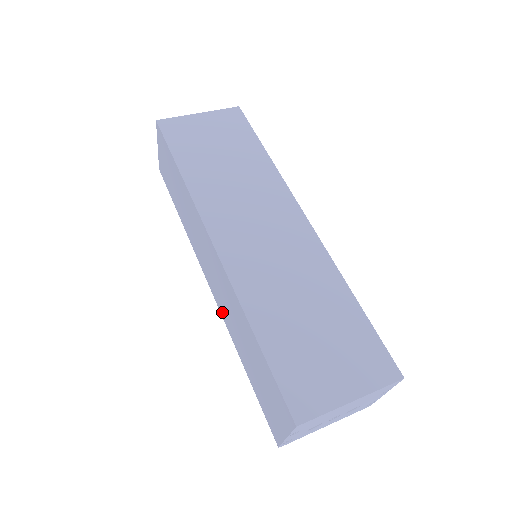
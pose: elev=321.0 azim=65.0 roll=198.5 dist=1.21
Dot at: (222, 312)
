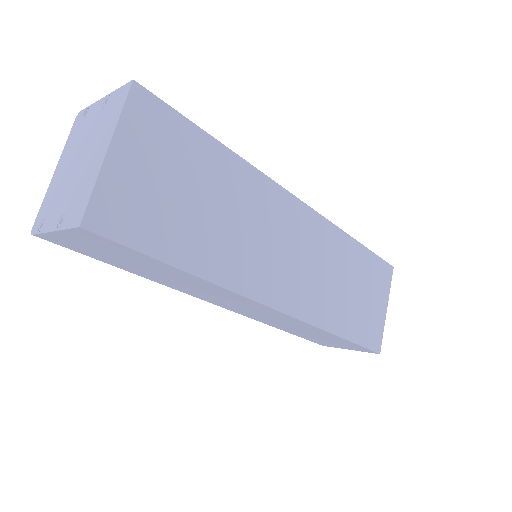
Dot at: (251, 317)
